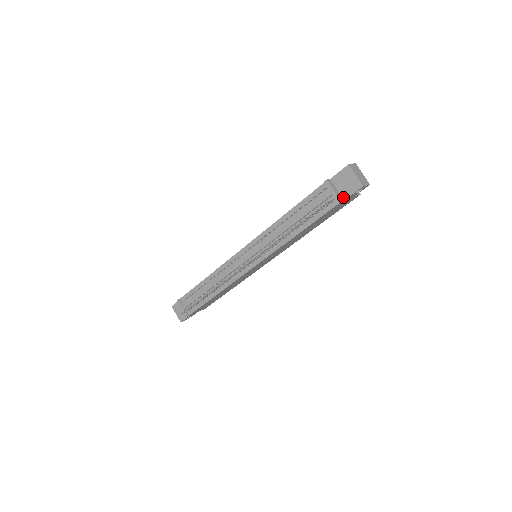
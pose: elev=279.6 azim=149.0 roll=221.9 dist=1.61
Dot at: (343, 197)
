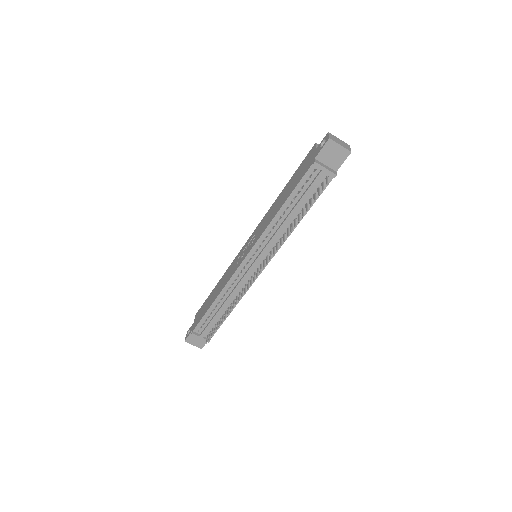
Dot at: (334, 169)
